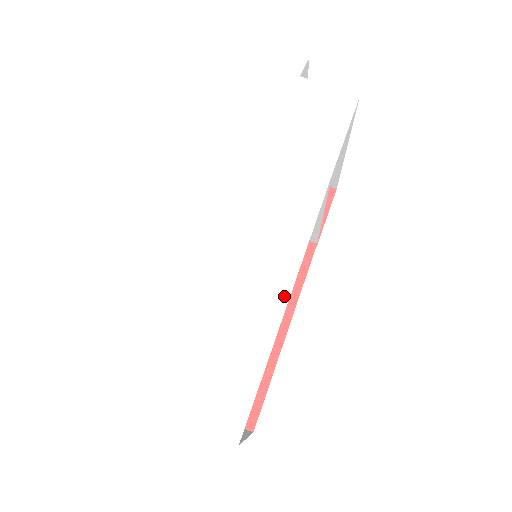
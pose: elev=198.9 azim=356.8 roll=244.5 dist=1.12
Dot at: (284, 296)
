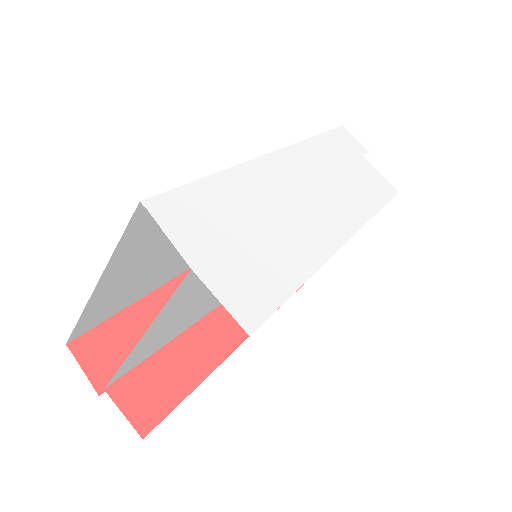
Dot at: (324, 255)
